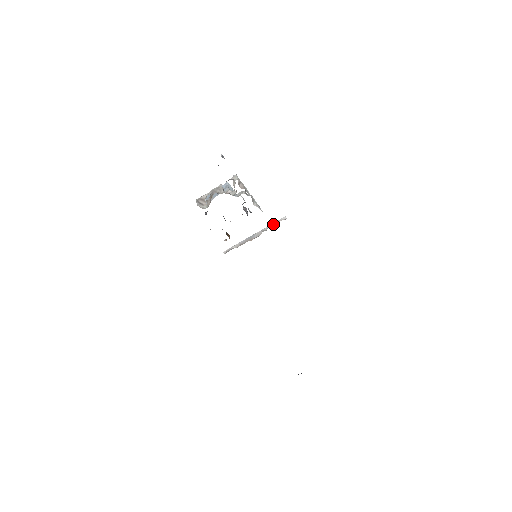
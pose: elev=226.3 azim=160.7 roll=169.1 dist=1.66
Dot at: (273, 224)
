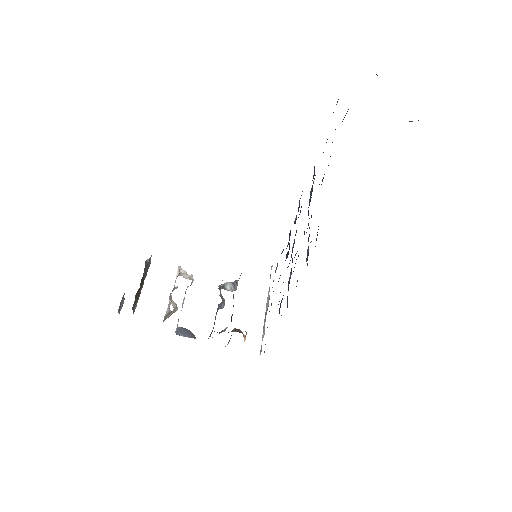
Dot at: occluded
